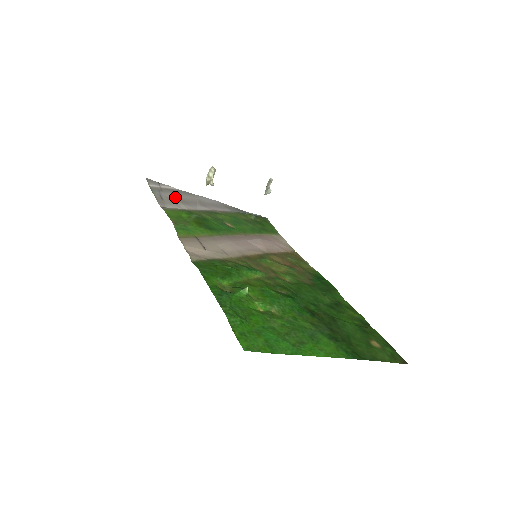
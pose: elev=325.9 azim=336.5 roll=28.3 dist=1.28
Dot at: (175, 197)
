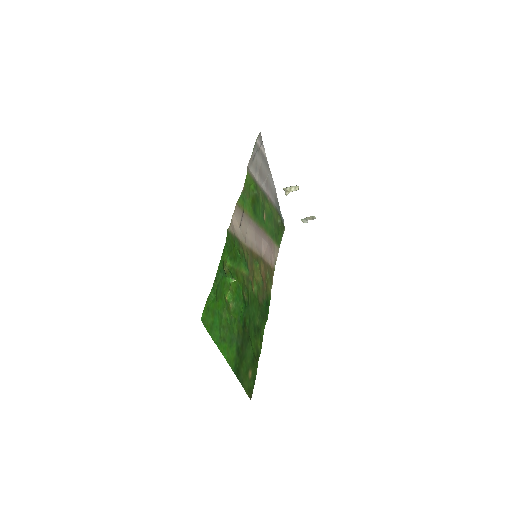
Dot at: (260, 164)
